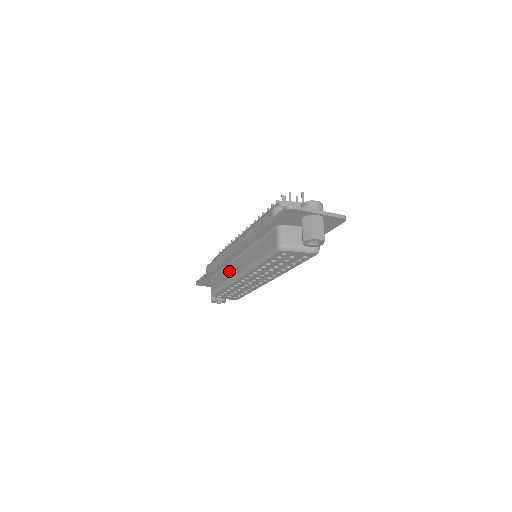
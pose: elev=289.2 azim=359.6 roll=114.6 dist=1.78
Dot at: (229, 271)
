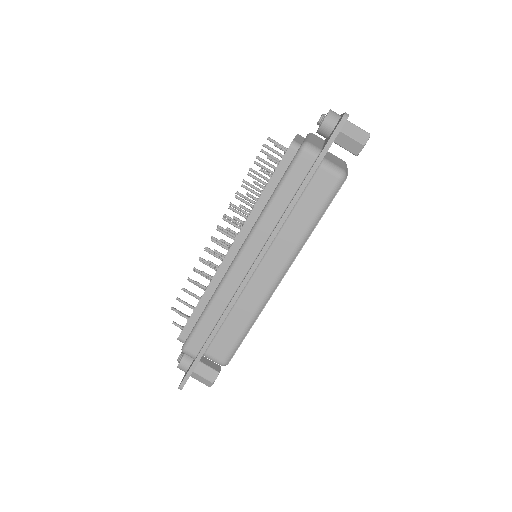
Dot at: (250, 298)
